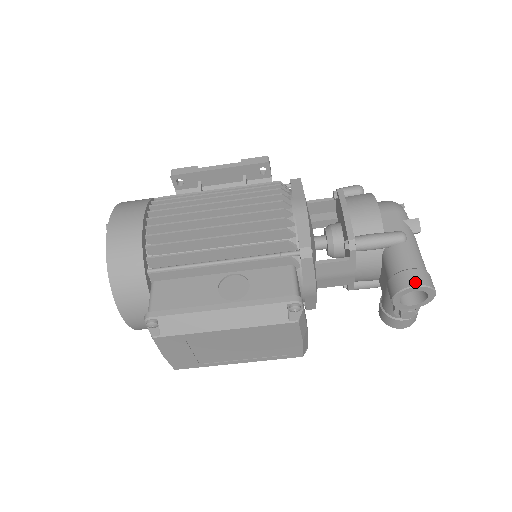
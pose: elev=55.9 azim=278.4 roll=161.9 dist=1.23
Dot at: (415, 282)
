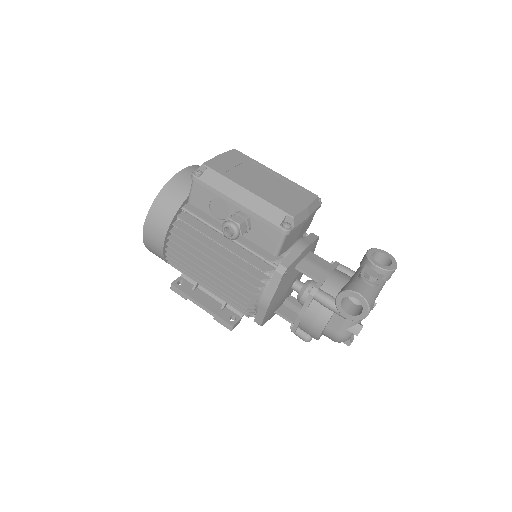
Dot at: occluded
